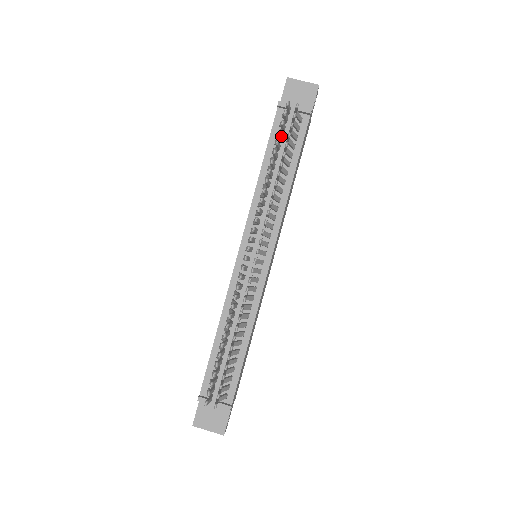
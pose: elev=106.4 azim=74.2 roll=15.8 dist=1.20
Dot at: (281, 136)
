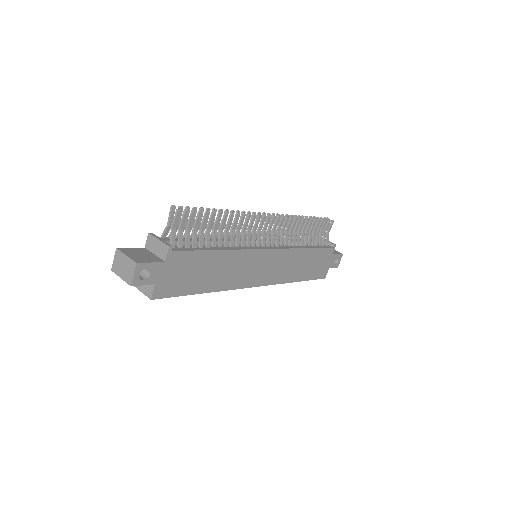
Dot at: occluded
